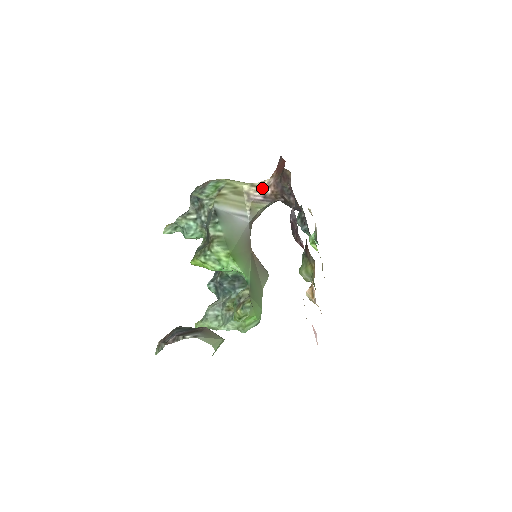
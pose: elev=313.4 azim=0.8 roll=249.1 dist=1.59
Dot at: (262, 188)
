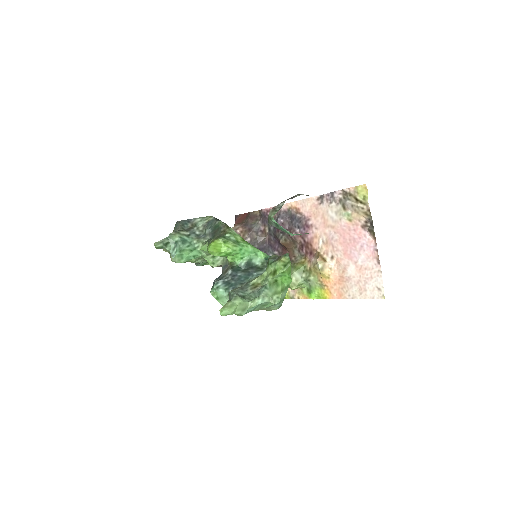
Dot at: occluded
